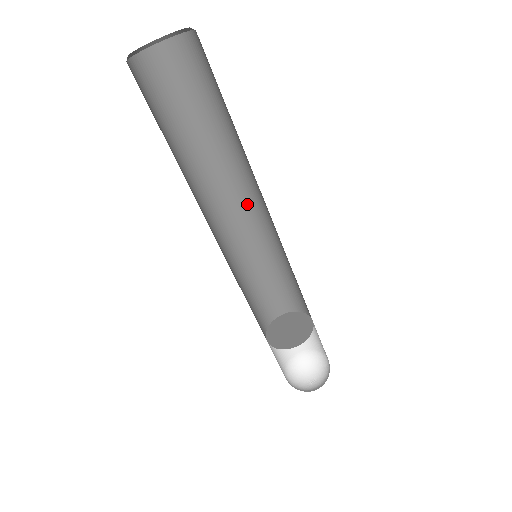
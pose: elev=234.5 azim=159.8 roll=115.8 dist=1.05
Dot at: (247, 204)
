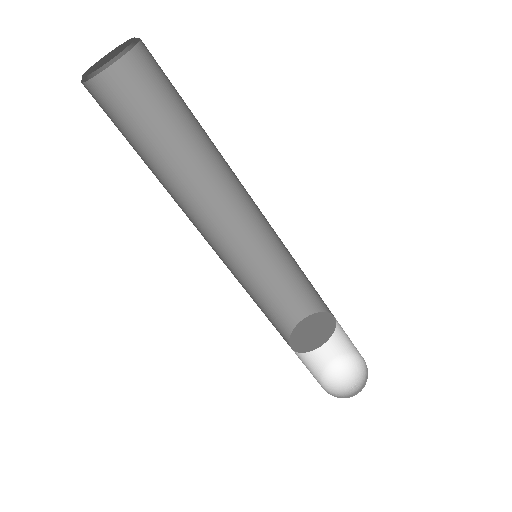
Dot at: (244, 203)
